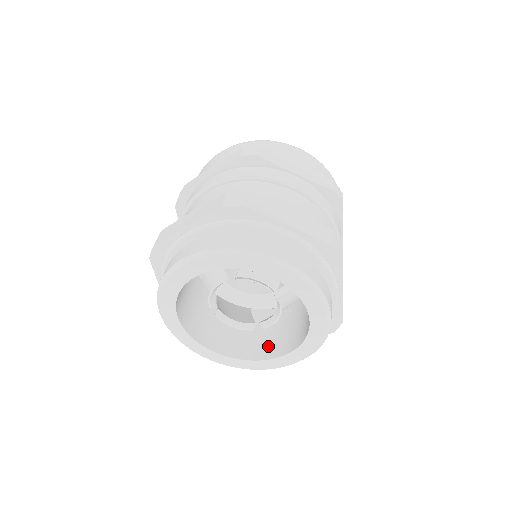
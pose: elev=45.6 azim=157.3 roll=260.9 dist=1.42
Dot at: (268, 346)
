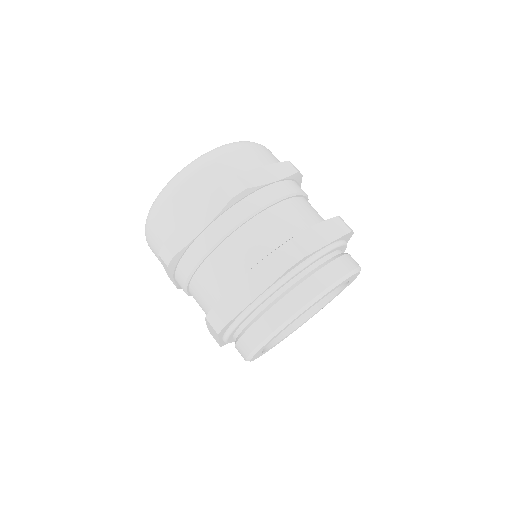
Dot at: occluded
